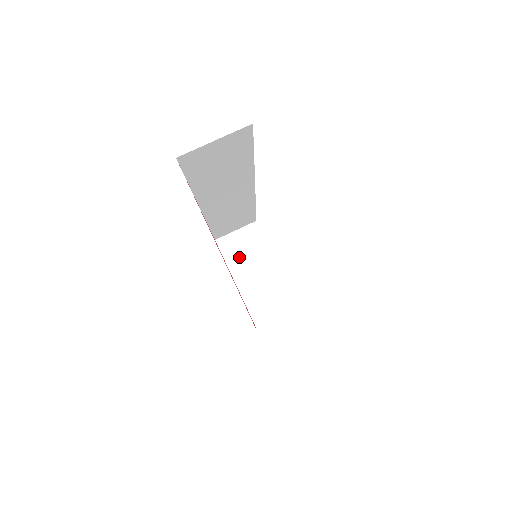
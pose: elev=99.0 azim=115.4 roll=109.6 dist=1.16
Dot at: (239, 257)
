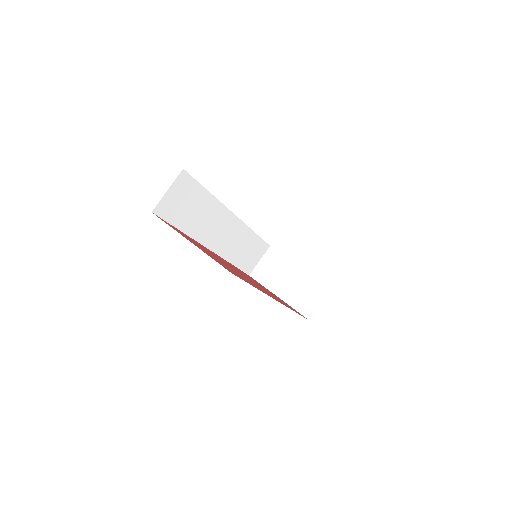
Dot at: (271, 277)
